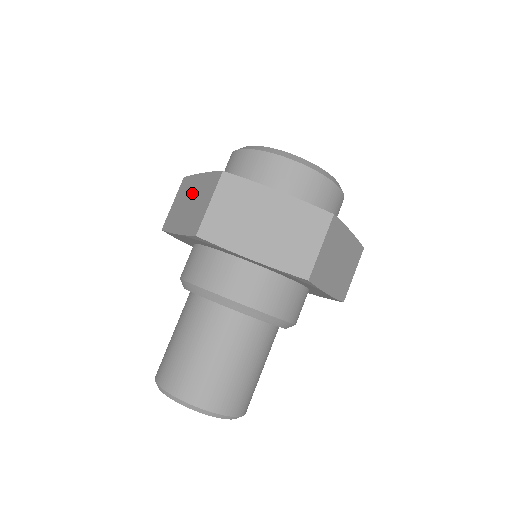
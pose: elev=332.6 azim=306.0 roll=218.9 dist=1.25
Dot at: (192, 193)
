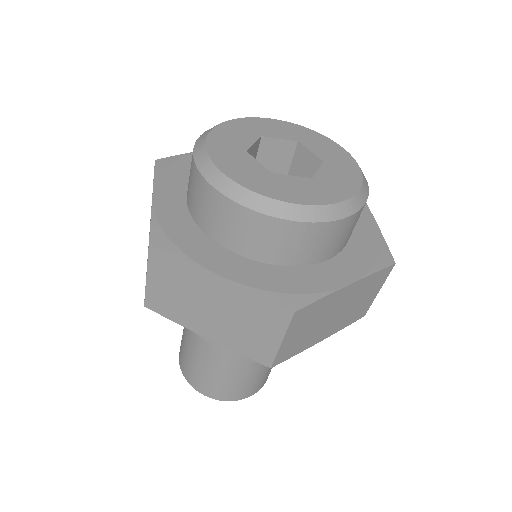
Dot at: occluded
